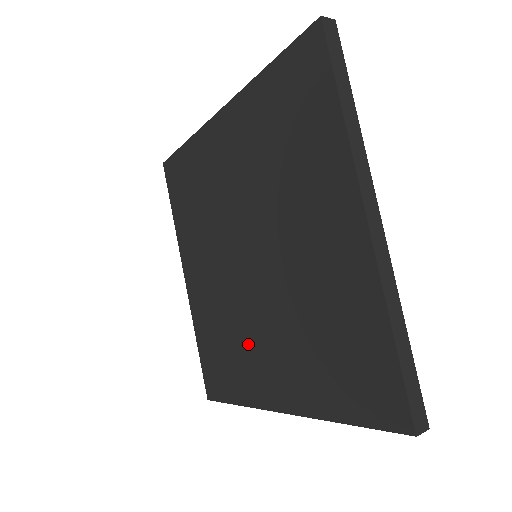
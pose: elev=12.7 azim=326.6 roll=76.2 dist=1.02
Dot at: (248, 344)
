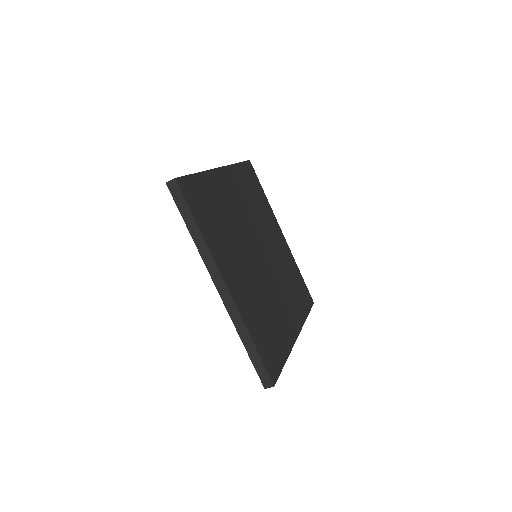
Dot at: occluded
